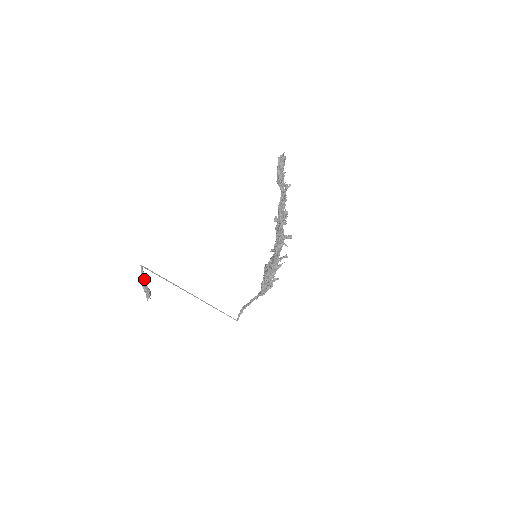
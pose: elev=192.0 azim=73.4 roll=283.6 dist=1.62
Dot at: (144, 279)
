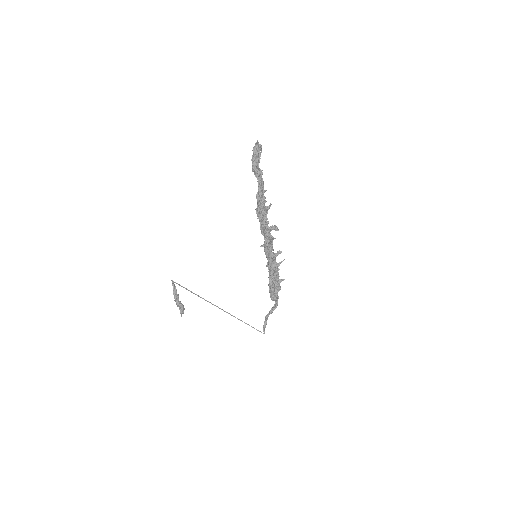
Dot at: (176, 294)
